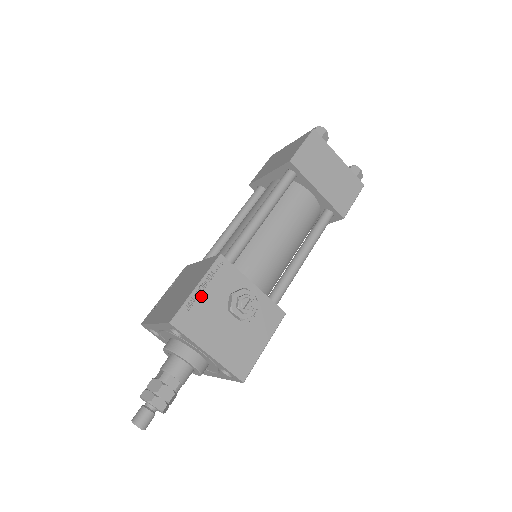
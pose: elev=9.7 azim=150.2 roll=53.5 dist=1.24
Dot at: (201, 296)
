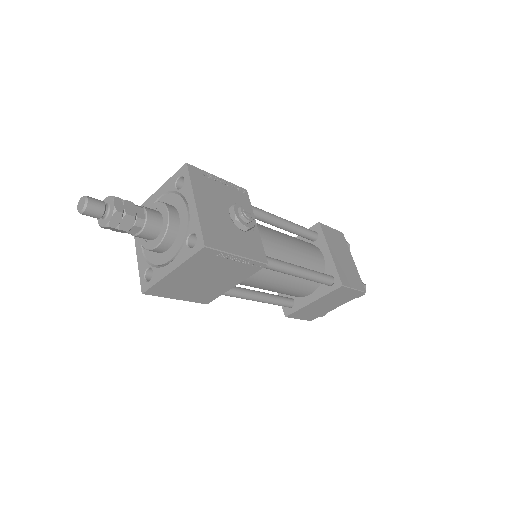
Dot at: (218, 183)
